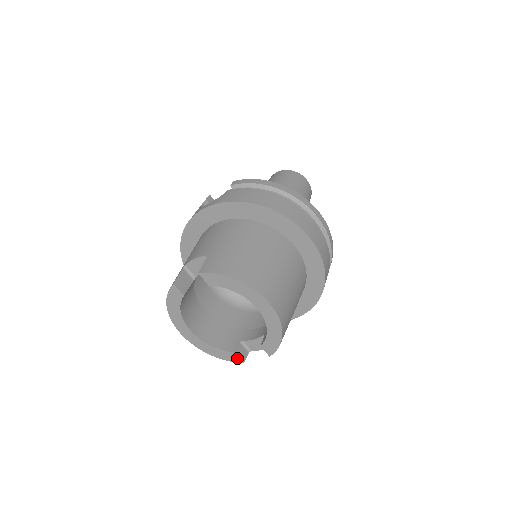
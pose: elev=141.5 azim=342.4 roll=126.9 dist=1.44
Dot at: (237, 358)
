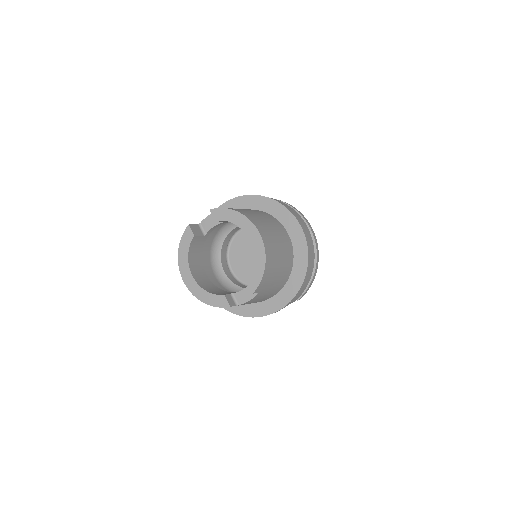
Dot at: (225, 302)
